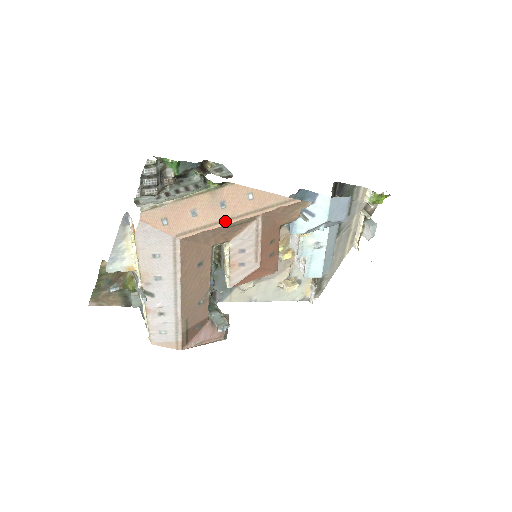
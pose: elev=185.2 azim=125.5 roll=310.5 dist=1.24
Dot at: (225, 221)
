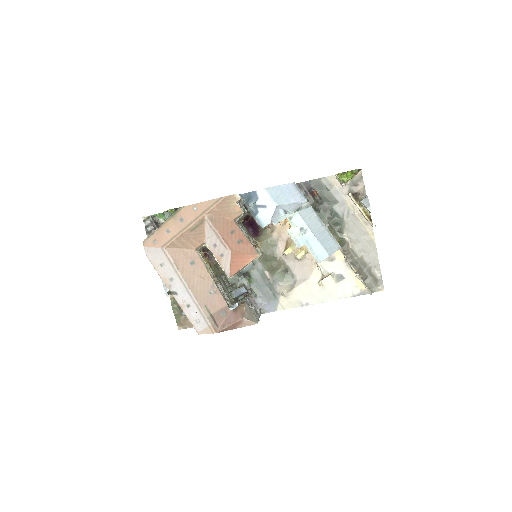
Dot at: (186, 228)
